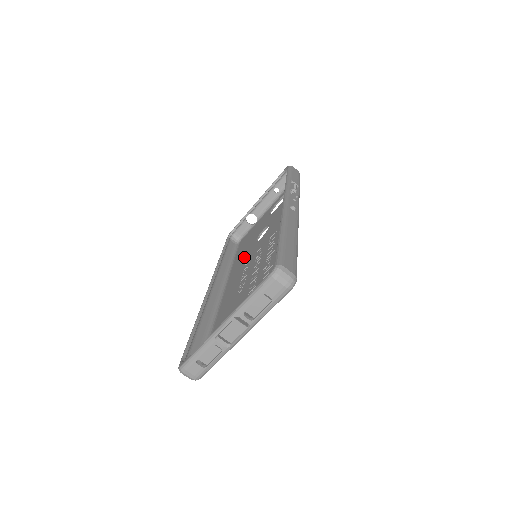
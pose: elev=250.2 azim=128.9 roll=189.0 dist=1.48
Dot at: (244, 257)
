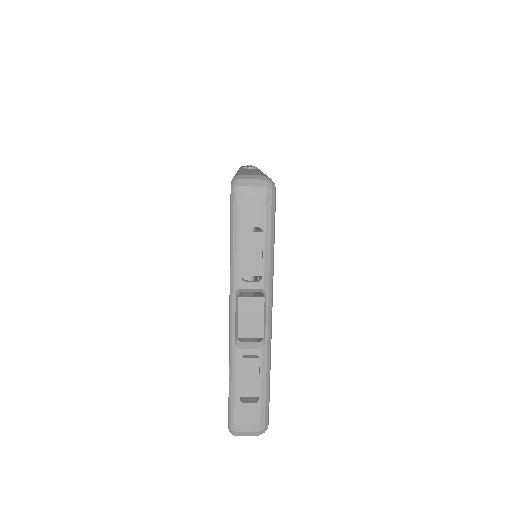
Dot at: occluded
